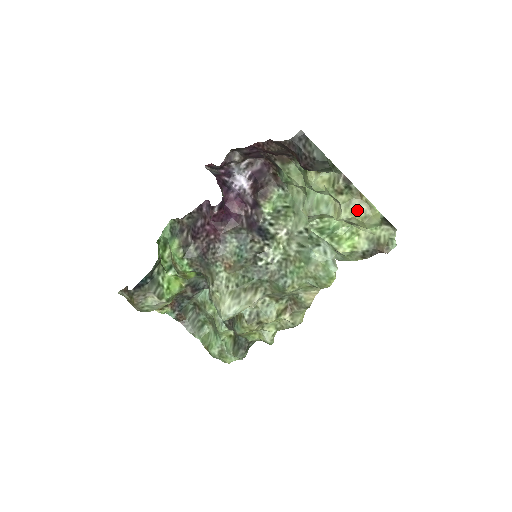
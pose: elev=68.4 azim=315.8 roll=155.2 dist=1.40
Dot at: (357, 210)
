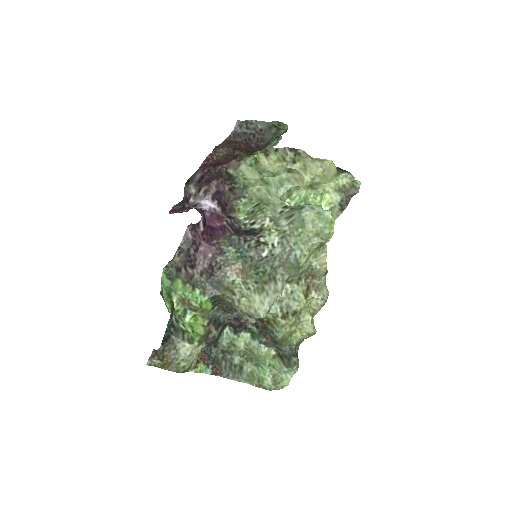
Dot at: (314, 169)
